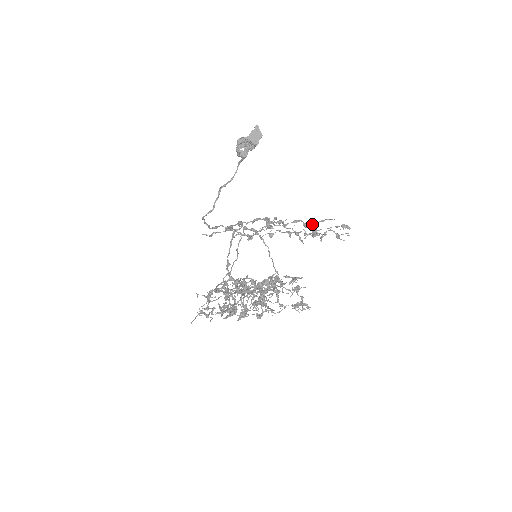
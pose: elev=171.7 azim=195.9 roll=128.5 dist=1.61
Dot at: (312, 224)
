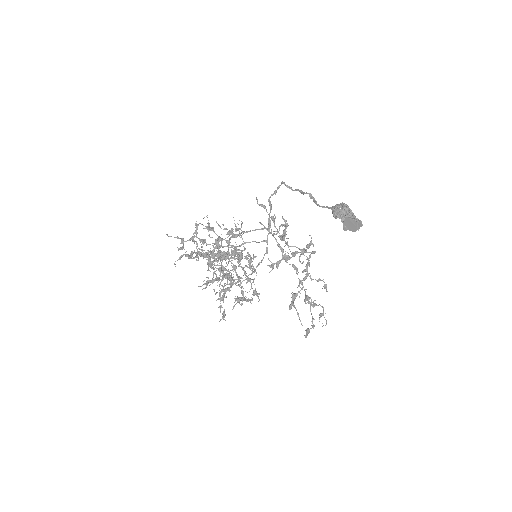
Dot at: (293, 304)
